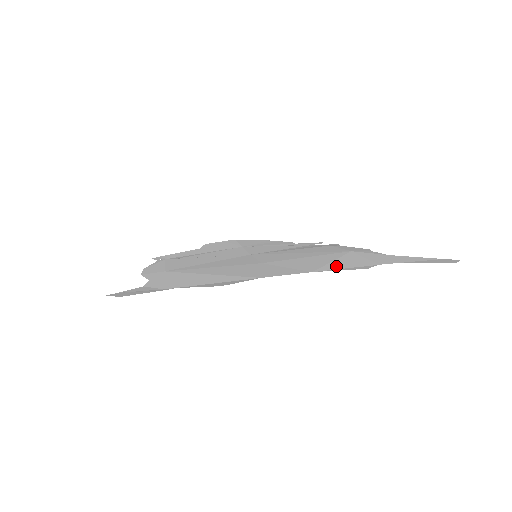
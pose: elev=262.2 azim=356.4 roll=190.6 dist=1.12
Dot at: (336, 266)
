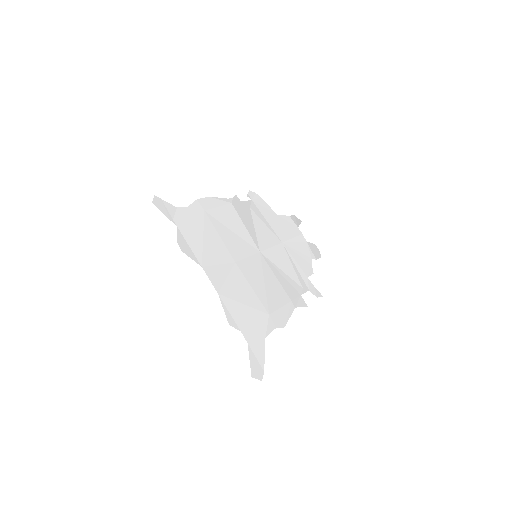
Dot at: (232, 306)
